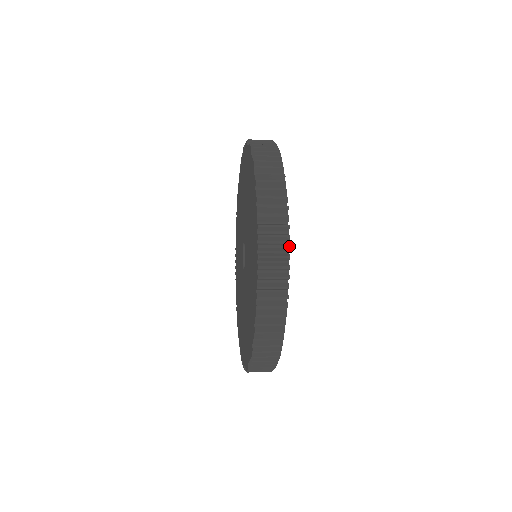
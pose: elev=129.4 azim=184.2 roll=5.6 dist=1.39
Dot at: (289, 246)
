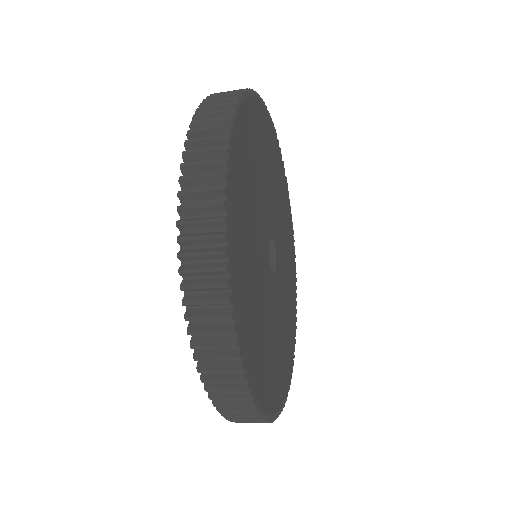
Dot at: (231, 117)
